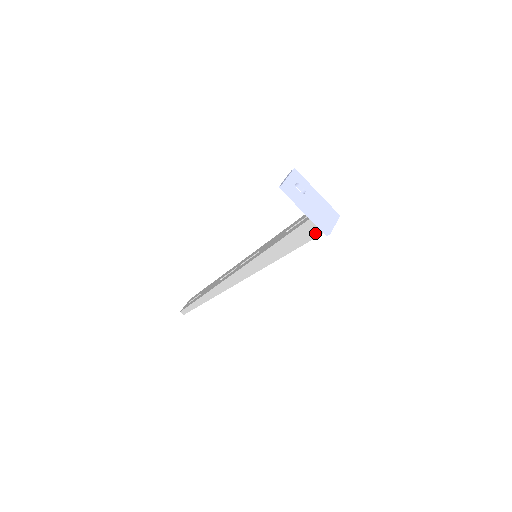
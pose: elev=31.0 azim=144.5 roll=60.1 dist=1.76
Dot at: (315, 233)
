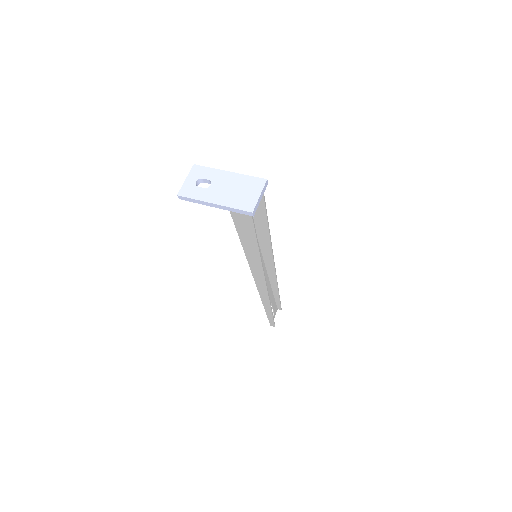
Dot at: (247, 218)
